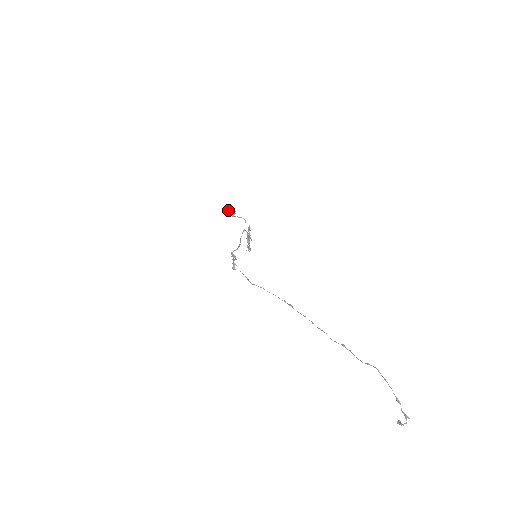
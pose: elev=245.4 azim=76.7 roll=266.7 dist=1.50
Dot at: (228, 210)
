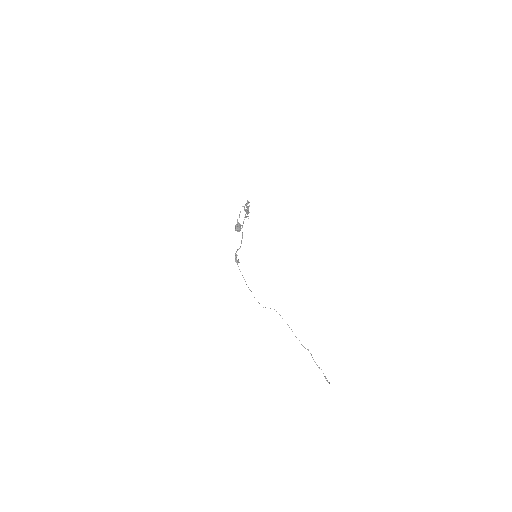
Dot at: (235, 229)
